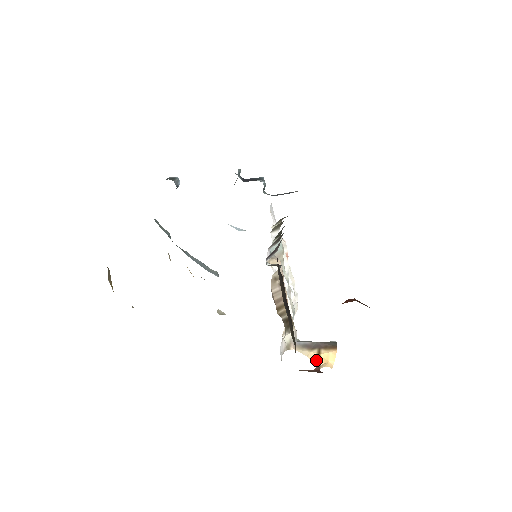
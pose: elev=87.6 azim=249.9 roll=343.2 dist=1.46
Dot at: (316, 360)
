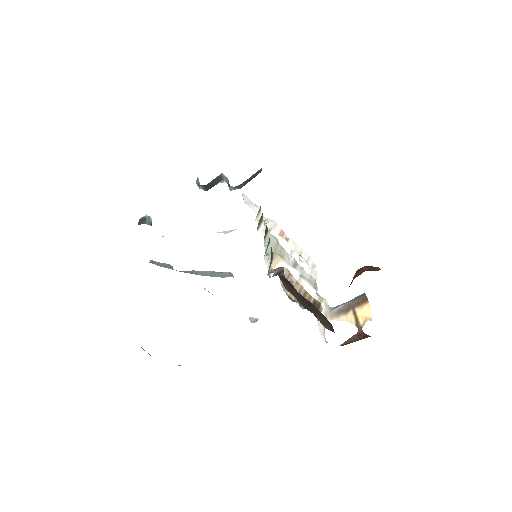
Dot at: (355, 322)
